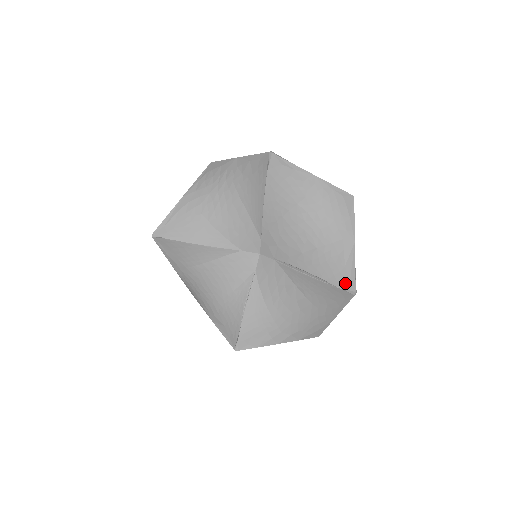
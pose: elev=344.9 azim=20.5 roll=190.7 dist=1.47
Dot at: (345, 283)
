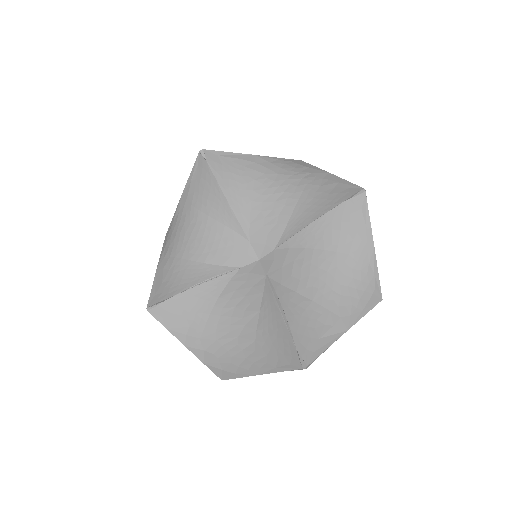
Dot at: (306, 350)
